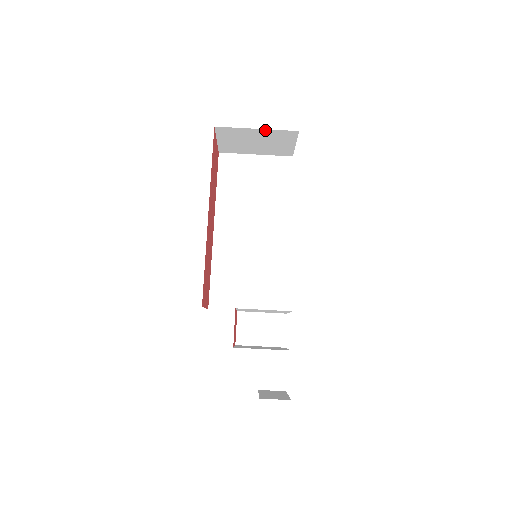
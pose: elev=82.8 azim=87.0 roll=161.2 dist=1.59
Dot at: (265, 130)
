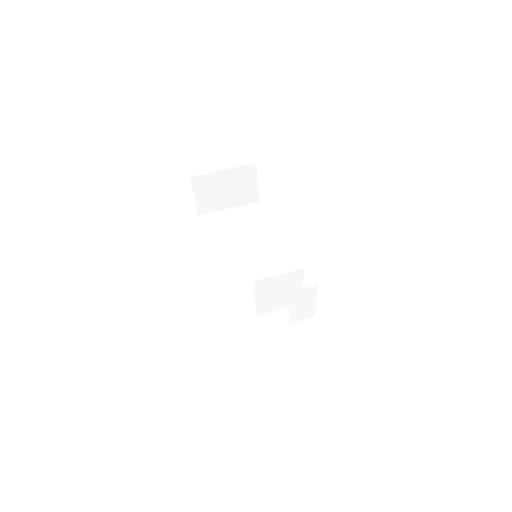
Dot at: (230, 170)
